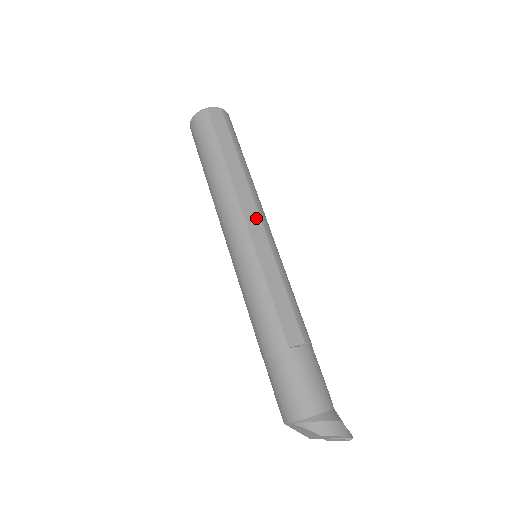
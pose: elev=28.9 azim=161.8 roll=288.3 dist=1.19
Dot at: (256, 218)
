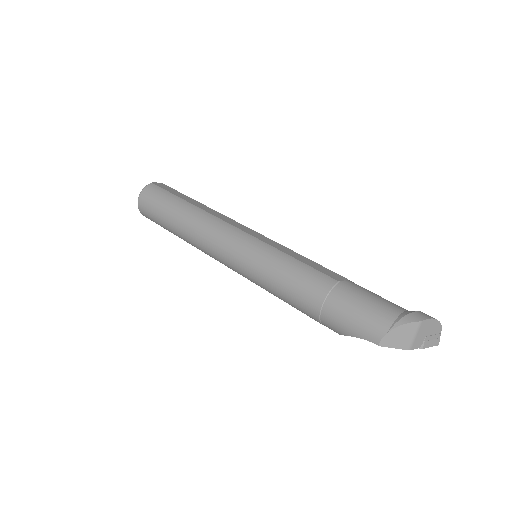
Dot at: (242, 226)
